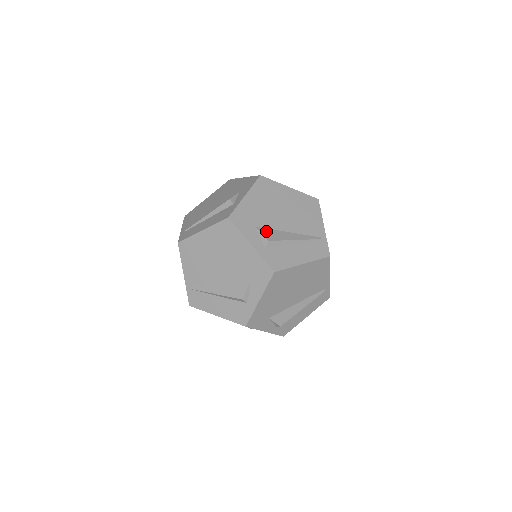
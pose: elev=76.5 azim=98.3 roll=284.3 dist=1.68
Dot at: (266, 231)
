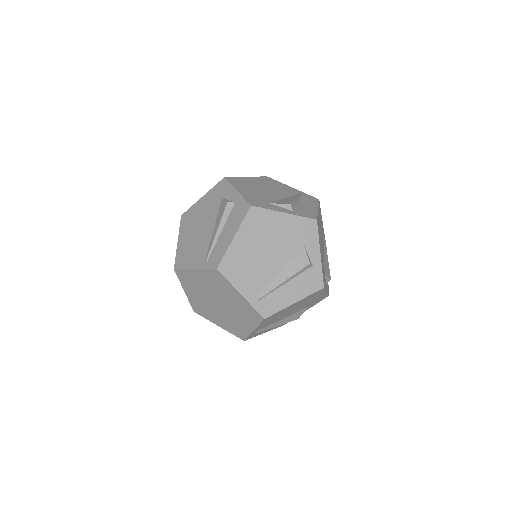
Dot at: (278, 202)
